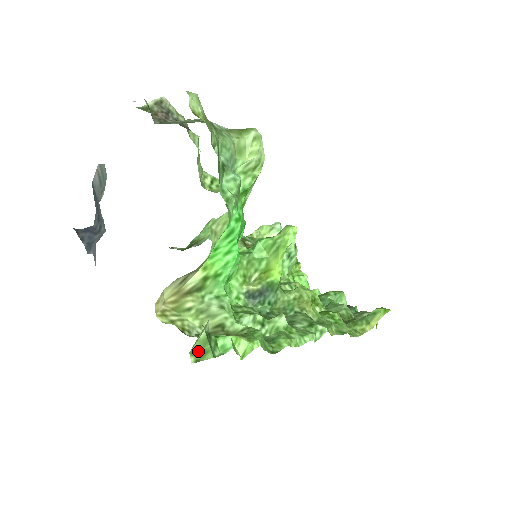
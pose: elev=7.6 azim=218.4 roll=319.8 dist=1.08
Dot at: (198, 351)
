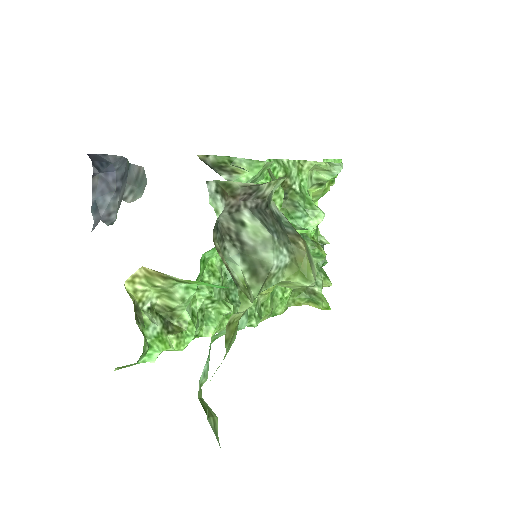
Dot at: (124, 366)
